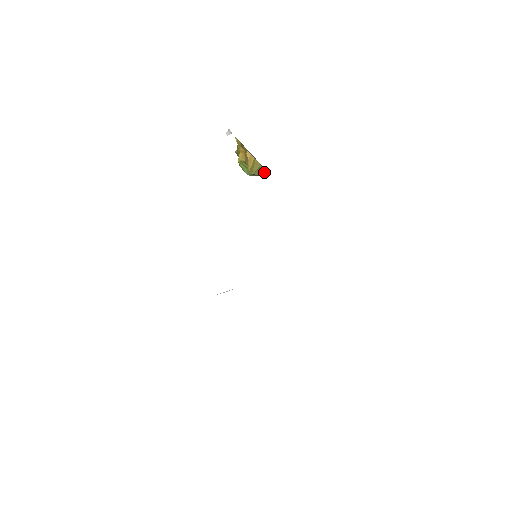
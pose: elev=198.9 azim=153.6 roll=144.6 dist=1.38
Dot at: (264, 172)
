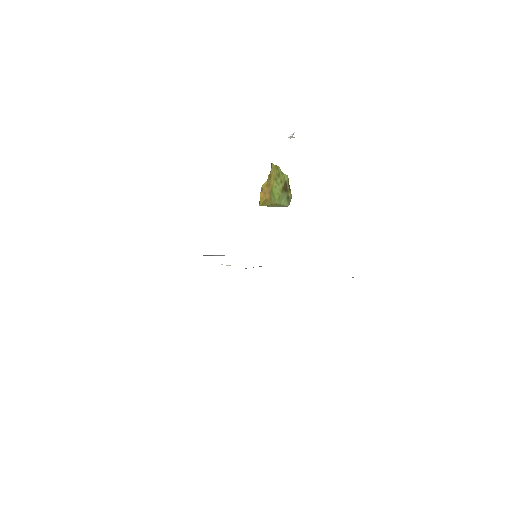
Dot at: (280, 205)
